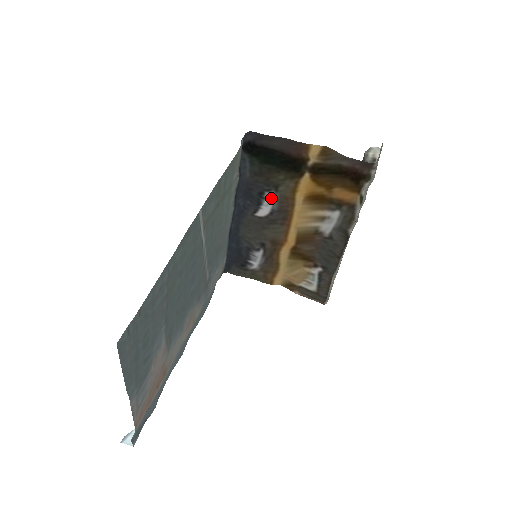
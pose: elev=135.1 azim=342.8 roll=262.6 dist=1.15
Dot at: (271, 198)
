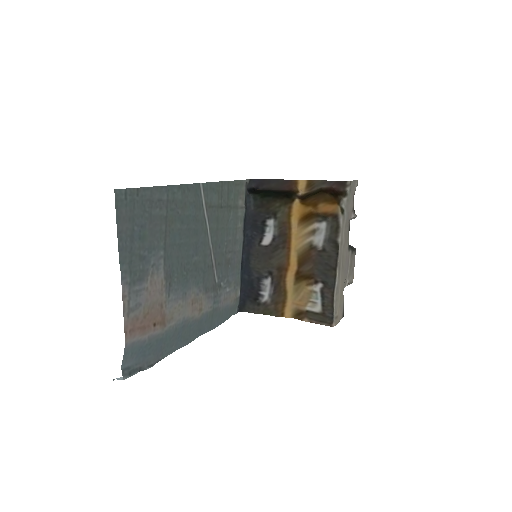
Dot at: (272, 225)
